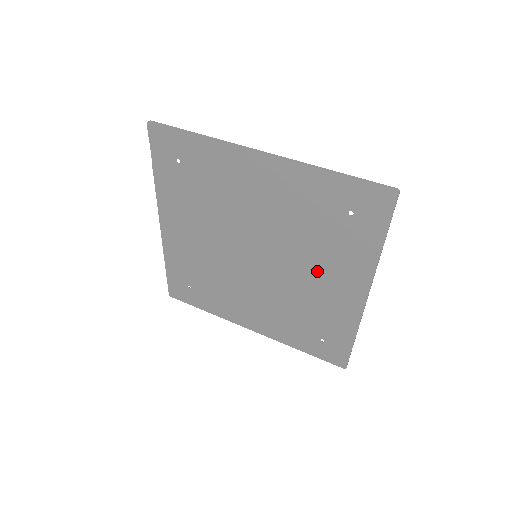
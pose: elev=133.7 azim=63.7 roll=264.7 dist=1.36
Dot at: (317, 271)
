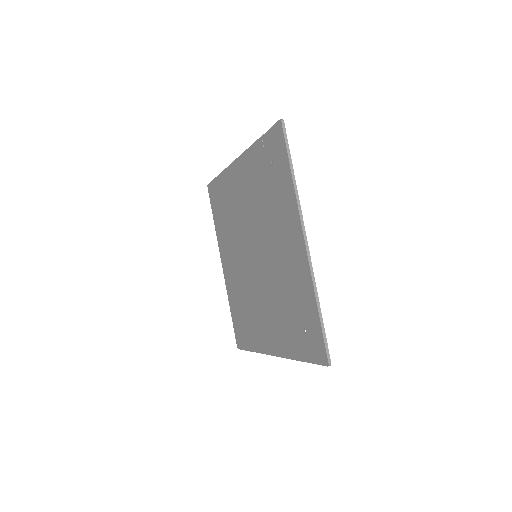
Dot at: (269, 311)
